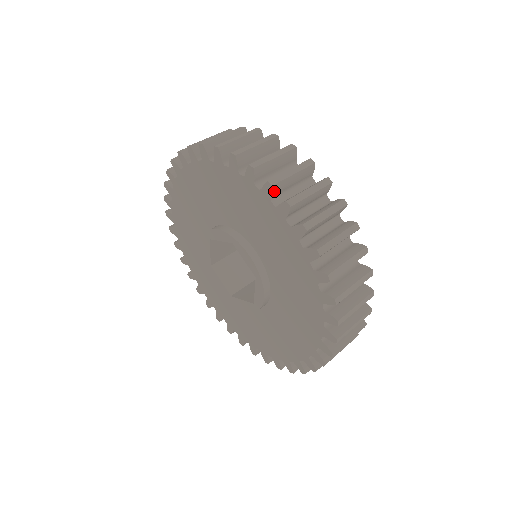
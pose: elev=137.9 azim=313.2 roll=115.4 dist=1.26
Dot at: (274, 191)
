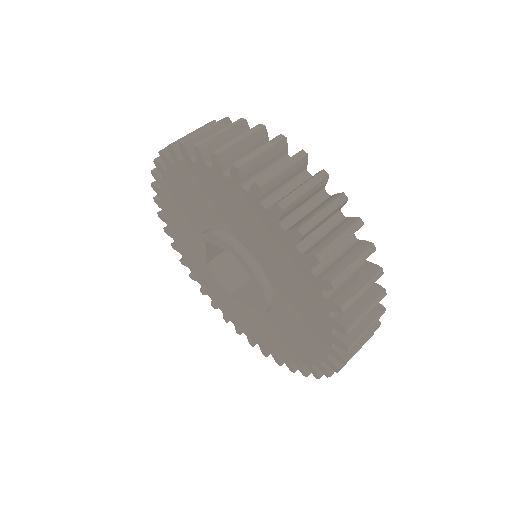
Dot at: (283, 214)
